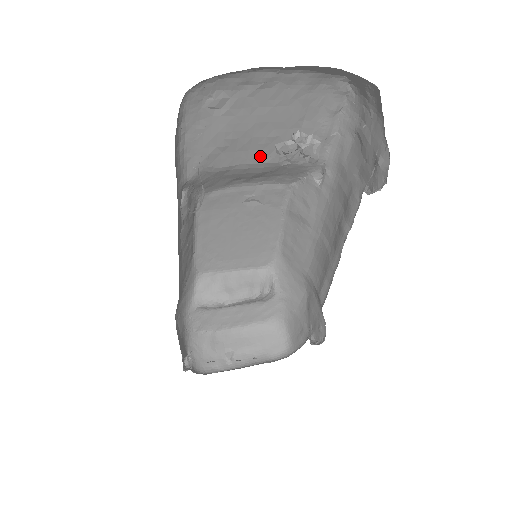
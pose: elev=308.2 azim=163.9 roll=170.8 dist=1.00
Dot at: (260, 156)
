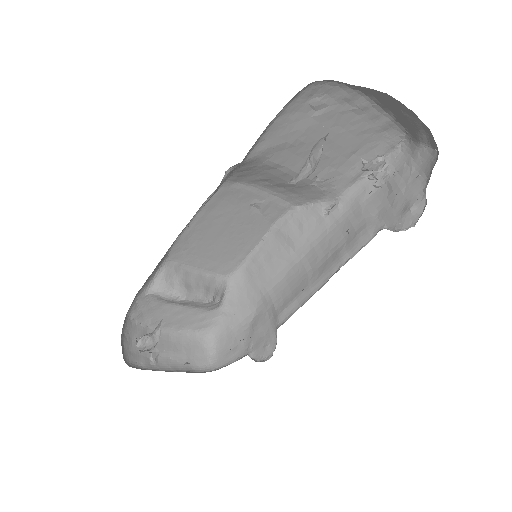
Dot at: occluded
